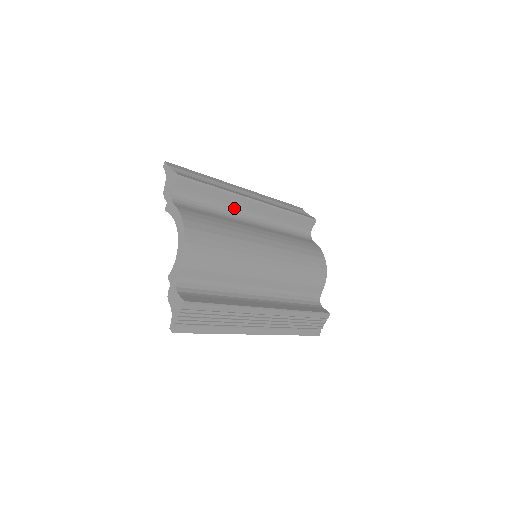
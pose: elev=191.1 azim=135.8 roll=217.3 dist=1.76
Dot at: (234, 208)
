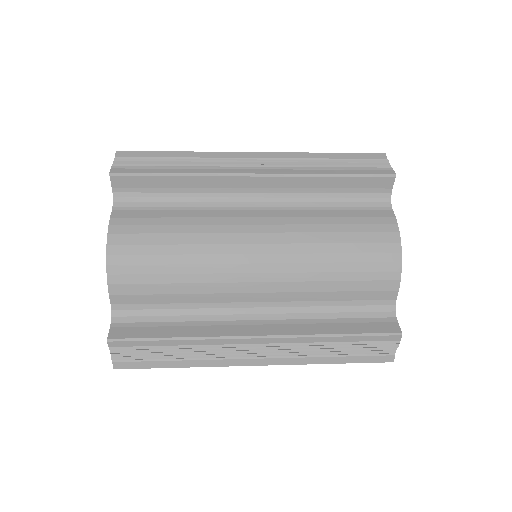
Dot at: (219, 192)
